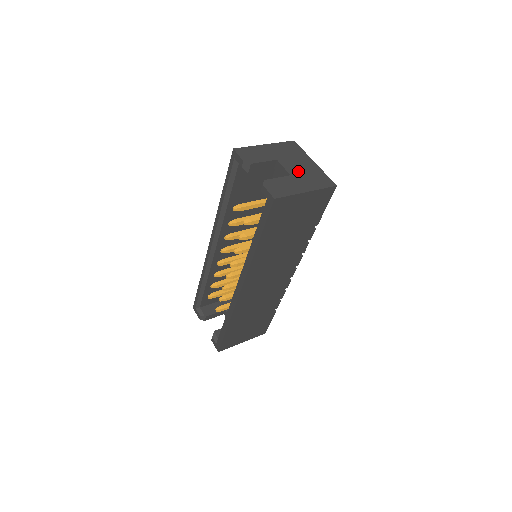
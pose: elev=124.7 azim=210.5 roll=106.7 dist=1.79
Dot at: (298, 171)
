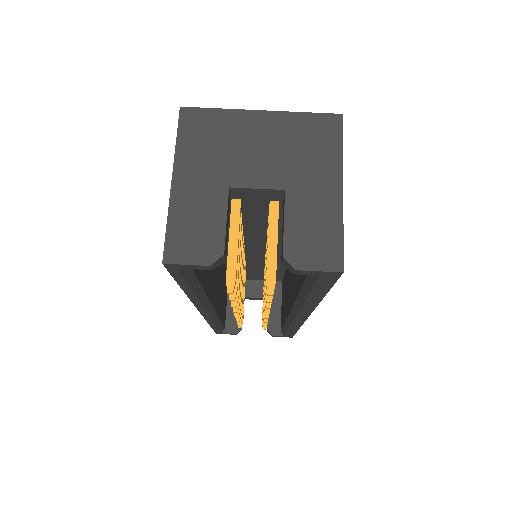
Dot at: (278, 165)
